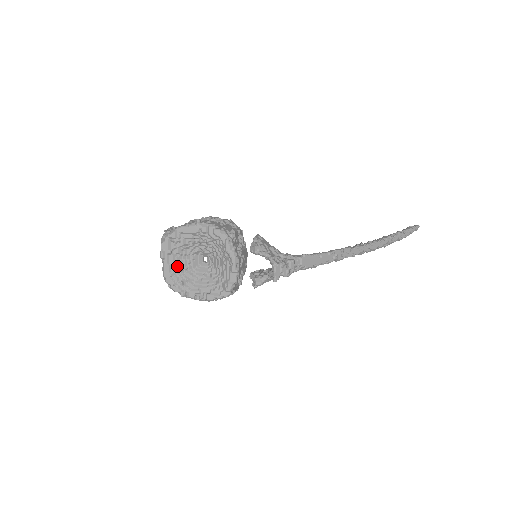
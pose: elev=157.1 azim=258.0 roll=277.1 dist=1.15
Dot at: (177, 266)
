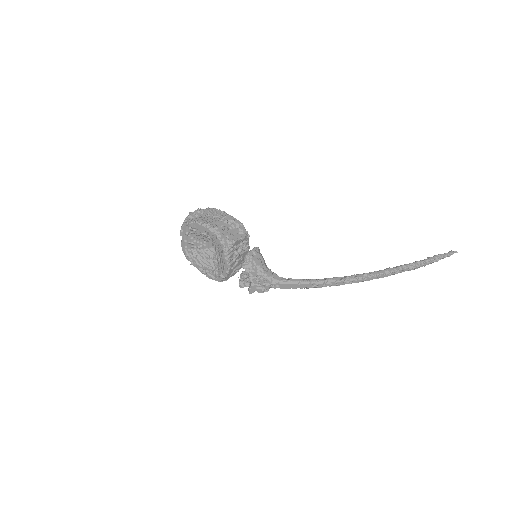
Dot at: (191, 244)
